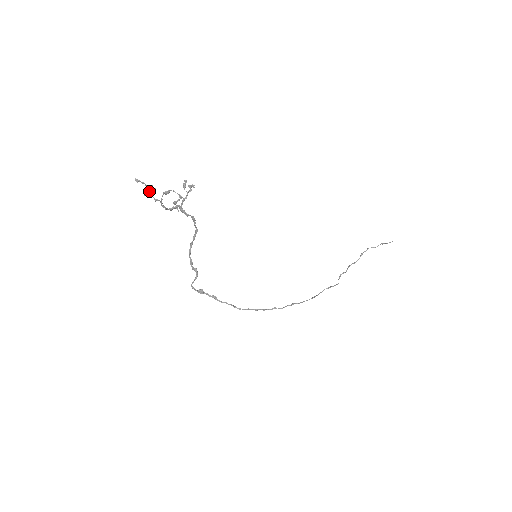
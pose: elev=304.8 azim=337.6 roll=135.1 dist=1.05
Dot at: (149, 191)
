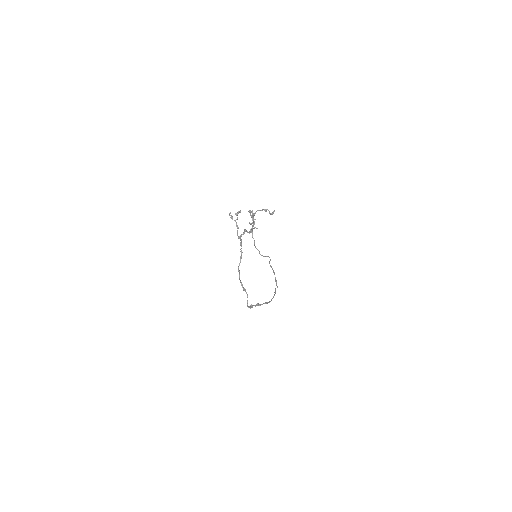
Dot at: (253, 217)
